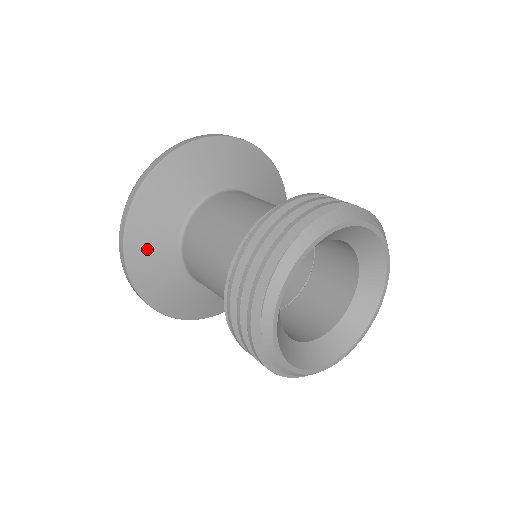
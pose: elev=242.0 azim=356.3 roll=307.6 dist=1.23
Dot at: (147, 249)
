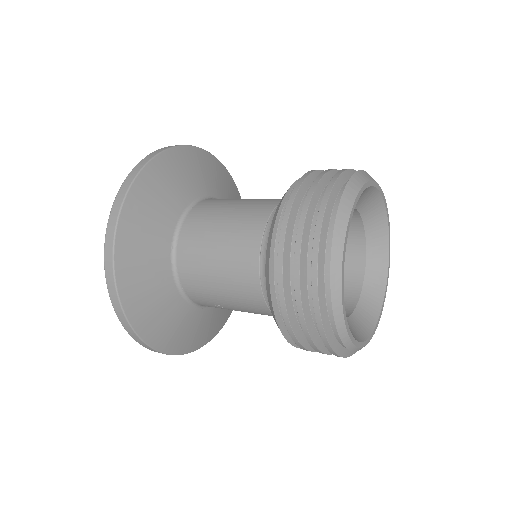
Dot at: (139, 263)
